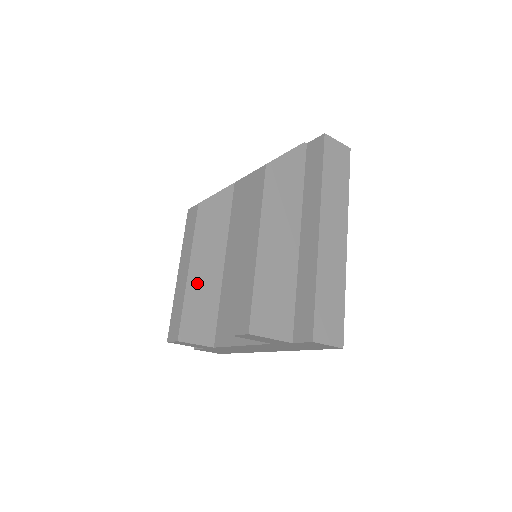
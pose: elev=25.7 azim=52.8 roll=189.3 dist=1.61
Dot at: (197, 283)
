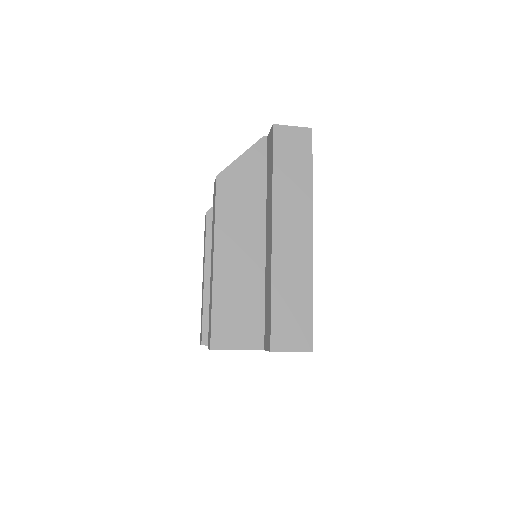
Dot at: occluded
